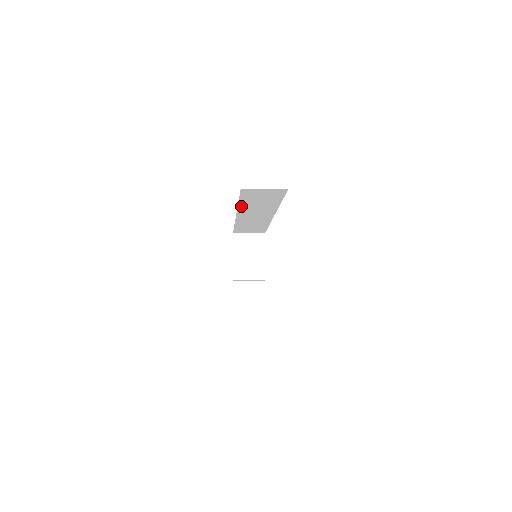
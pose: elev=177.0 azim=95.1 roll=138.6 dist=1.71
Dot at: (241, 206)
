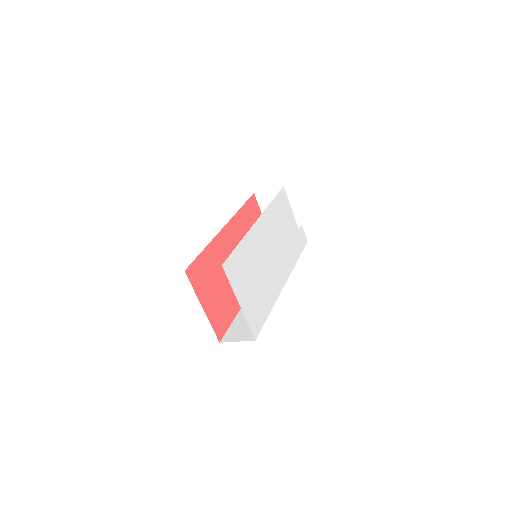
Dot at: occluded
